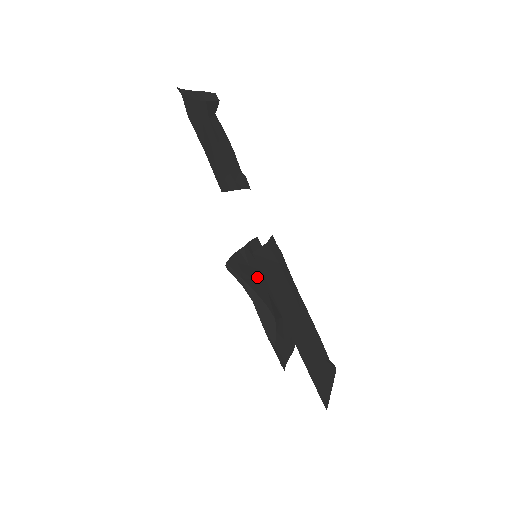
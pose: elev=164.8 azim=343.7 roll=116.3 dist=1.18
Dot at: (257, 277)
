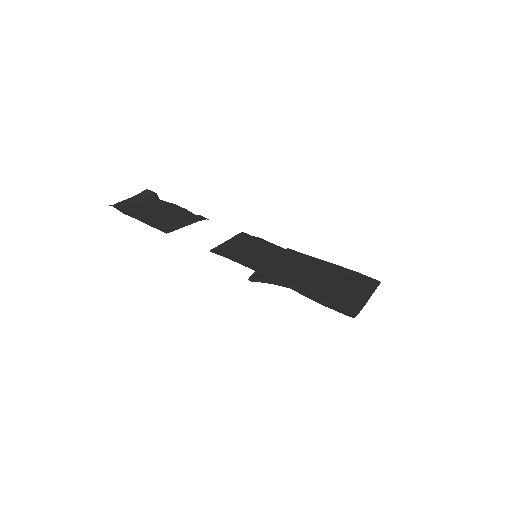
Dot at: occluded
